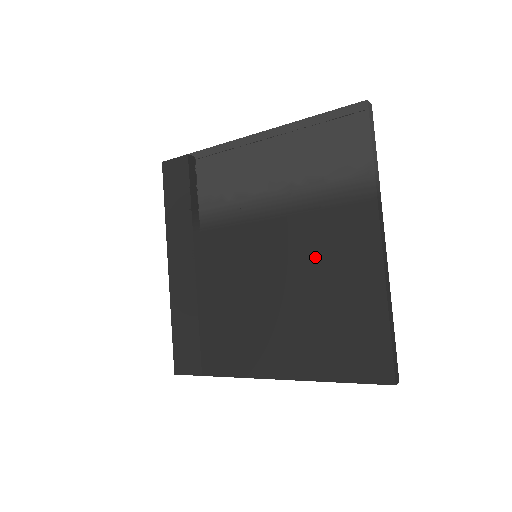
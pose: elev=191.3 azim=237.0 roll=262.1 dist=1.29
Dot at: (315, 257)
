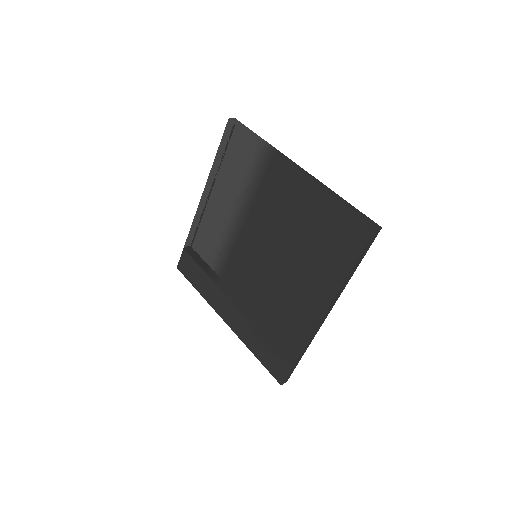
Dot at: (278, 217)
